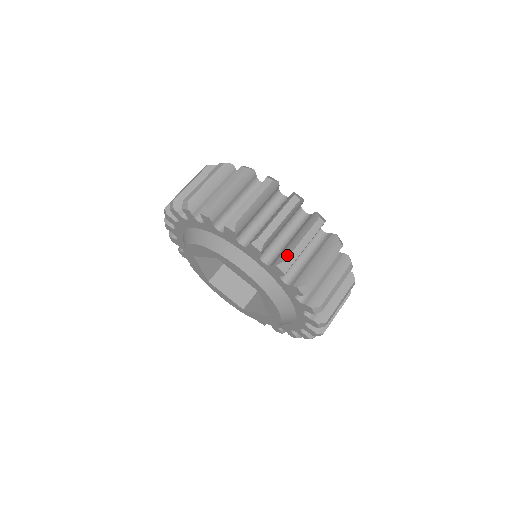
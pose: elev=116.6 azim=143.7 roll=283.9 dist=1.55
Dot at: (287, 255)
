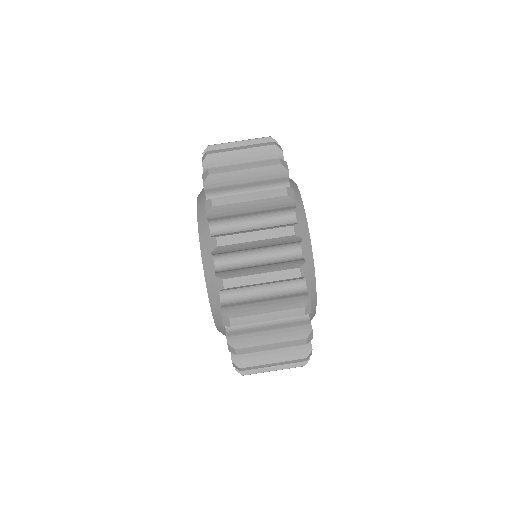
Dot at: (250, 372)
